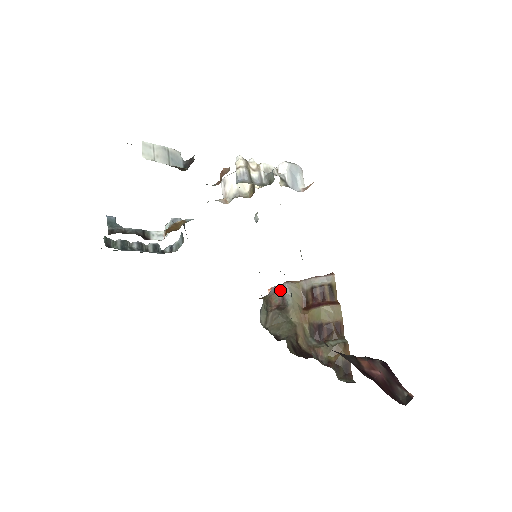
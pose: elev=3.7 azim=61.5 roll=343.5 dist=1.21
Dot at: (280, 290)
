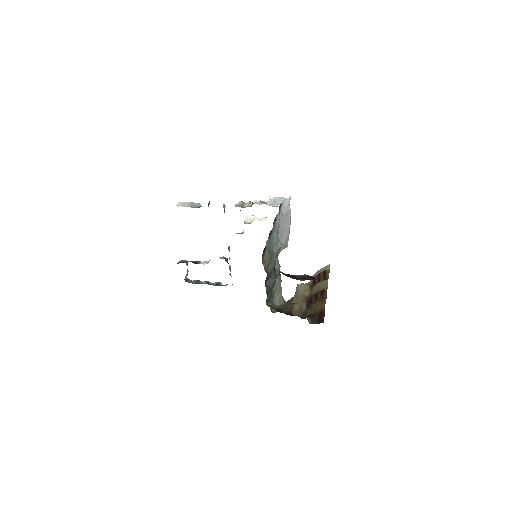
Dot at: occluded
